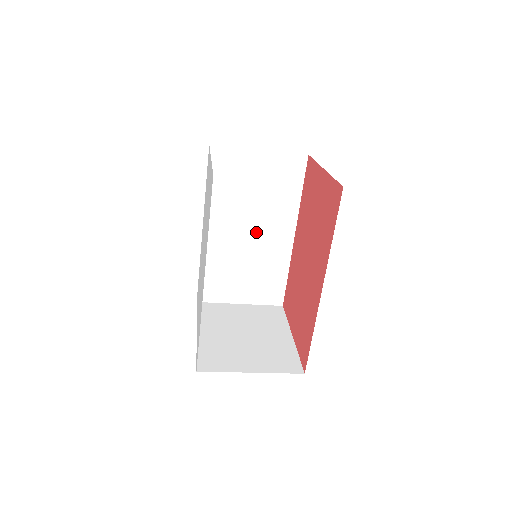
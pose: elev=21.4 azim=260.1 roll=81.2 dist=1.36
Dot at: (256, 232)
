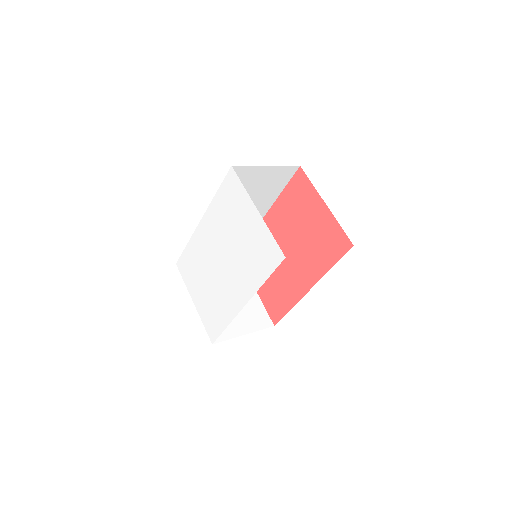
Dot at: occluded
